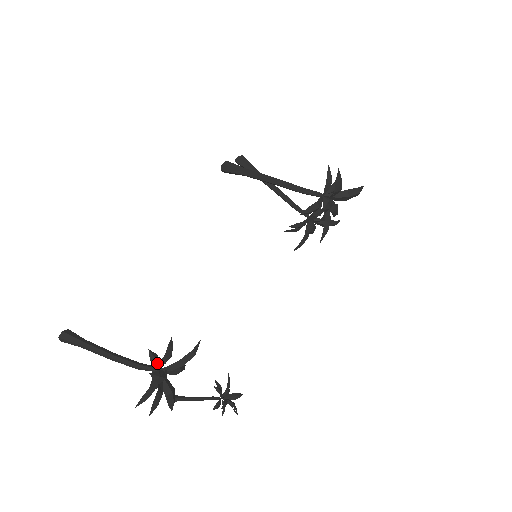
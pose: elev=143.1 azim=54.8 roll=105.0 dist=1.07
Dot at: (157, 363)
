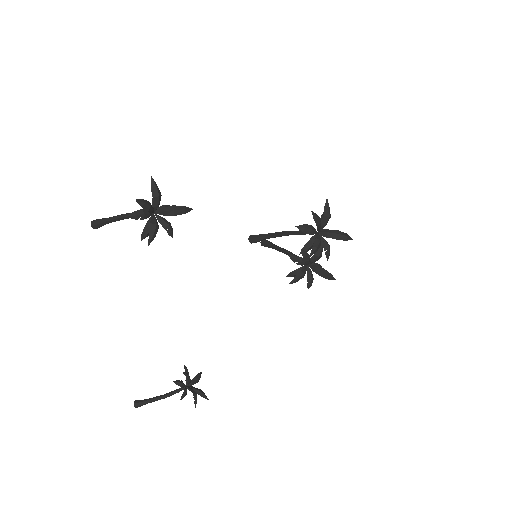
Dot at: occluded
